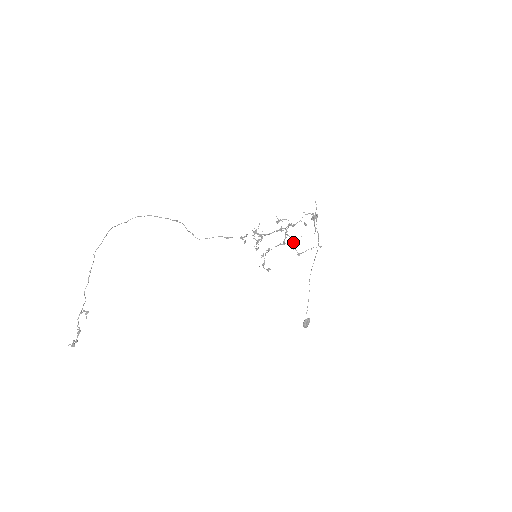
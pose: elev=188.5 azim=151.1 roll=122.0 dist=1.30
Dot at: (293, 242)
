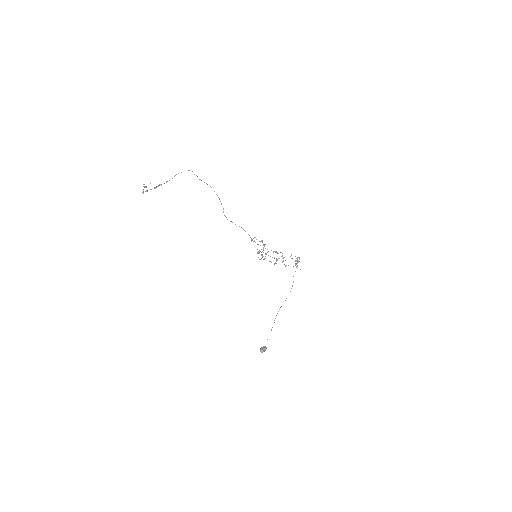
Dot at: (282, 261)
